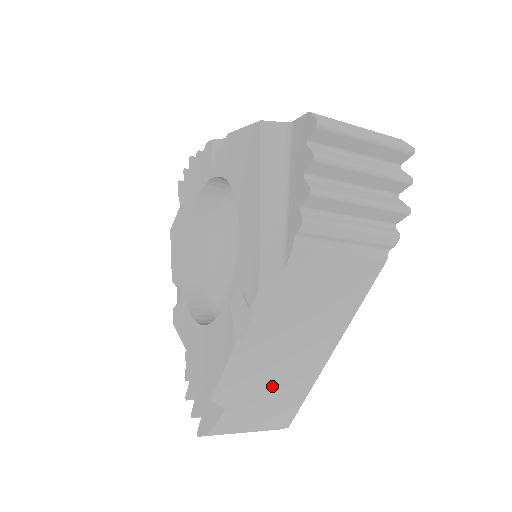
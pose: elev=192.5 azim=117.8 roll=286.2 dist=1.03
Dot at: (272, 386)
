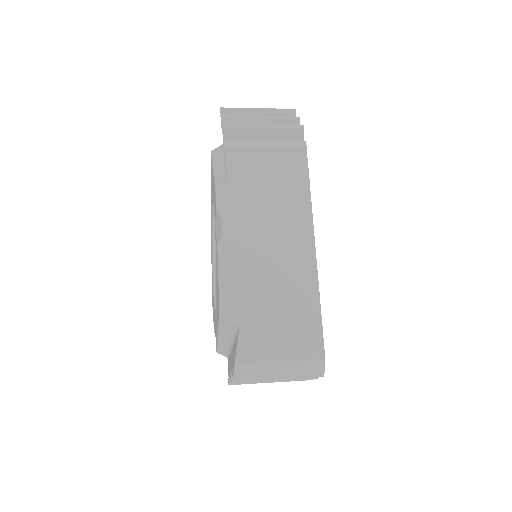
Dot at: occluded
